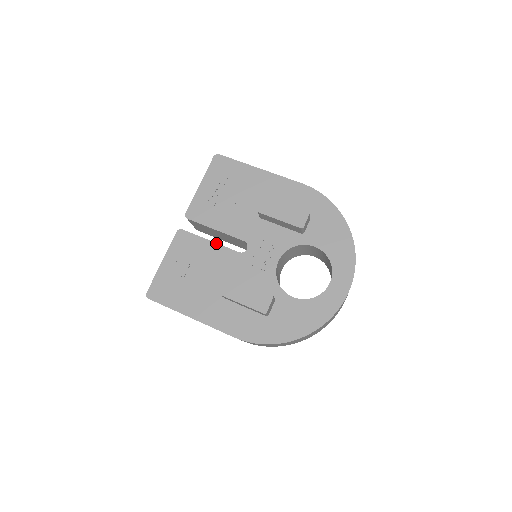
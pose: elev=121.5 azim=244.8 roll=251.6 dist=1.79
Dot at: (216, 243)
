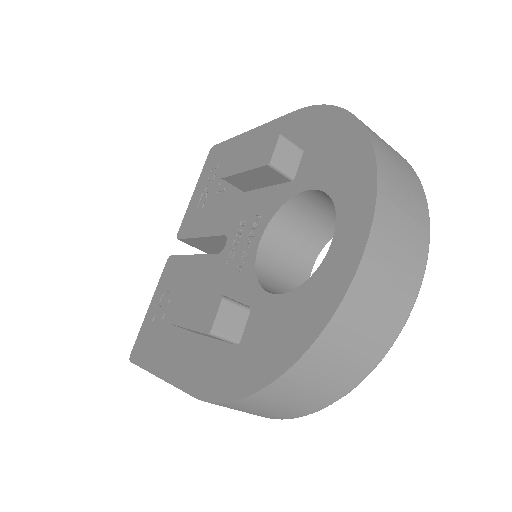
Dot at: (197, 255)
